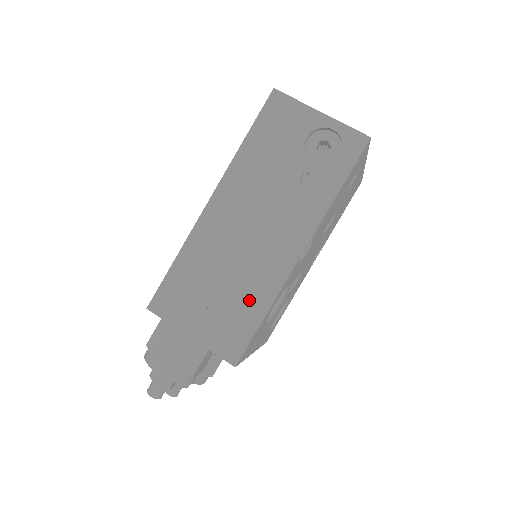
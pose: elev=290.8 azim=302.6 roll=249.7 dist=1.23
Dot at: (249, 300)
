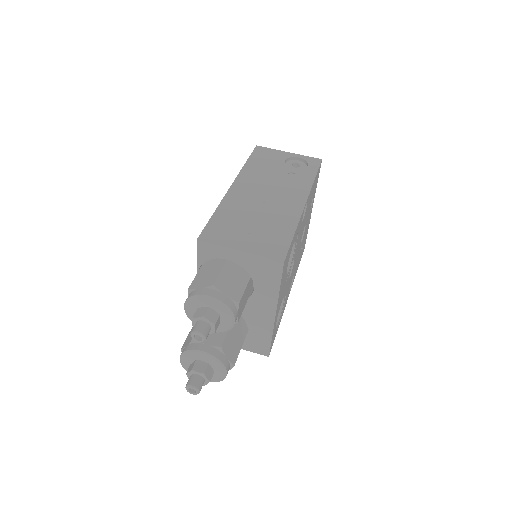
Dot at: (279, 226)
